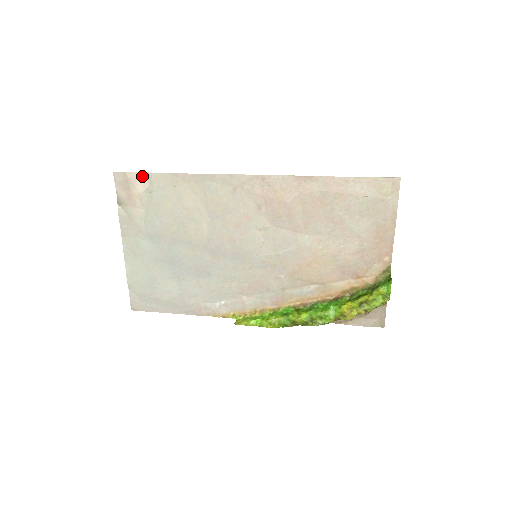
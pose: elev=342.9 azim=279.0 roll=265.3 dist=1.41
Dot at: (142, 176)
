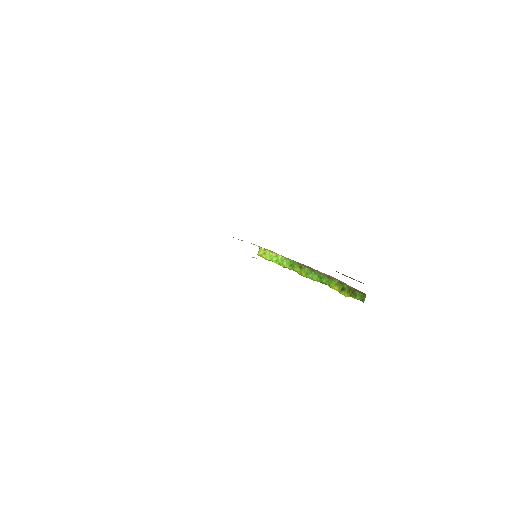
Dot at: occluded
